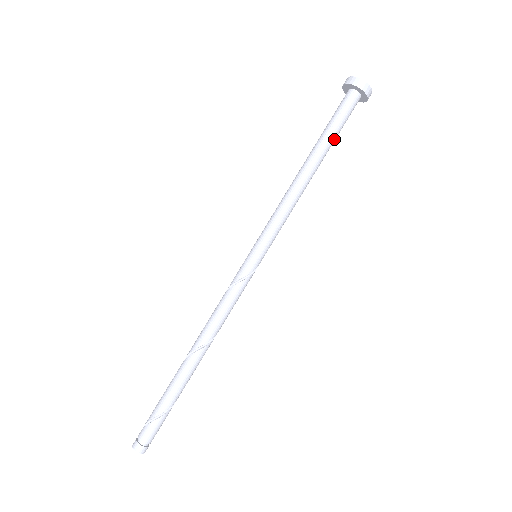
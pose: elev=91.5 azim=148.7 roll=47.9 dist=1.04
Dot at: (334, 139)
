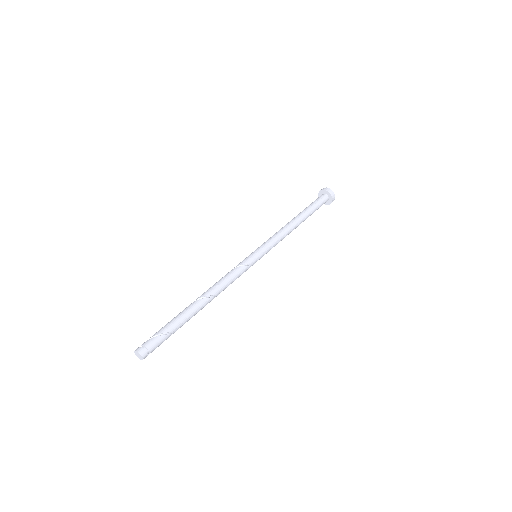
Dot at: occluded
